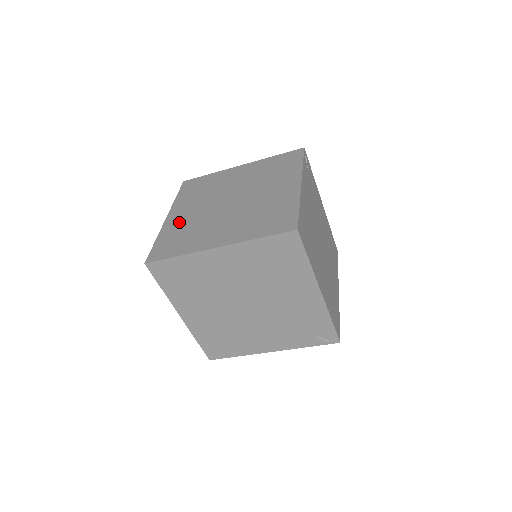
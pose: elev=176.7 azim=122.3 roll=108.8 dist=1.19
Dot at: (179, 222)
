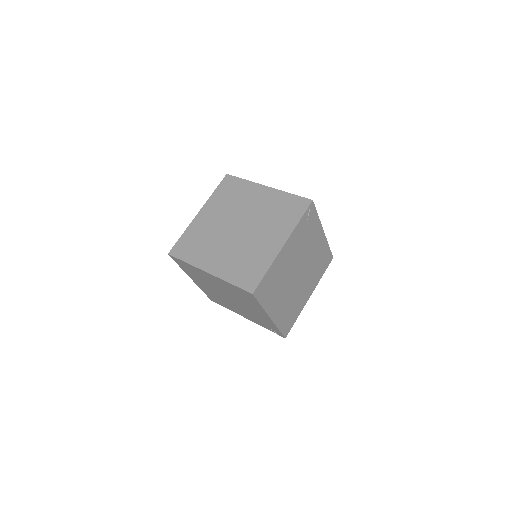
Dot at: (202, 225)
